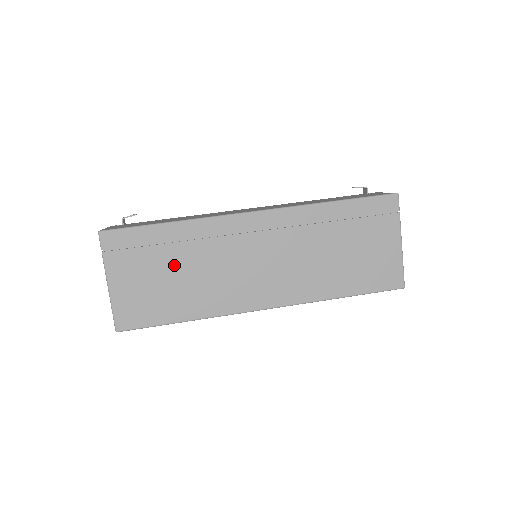
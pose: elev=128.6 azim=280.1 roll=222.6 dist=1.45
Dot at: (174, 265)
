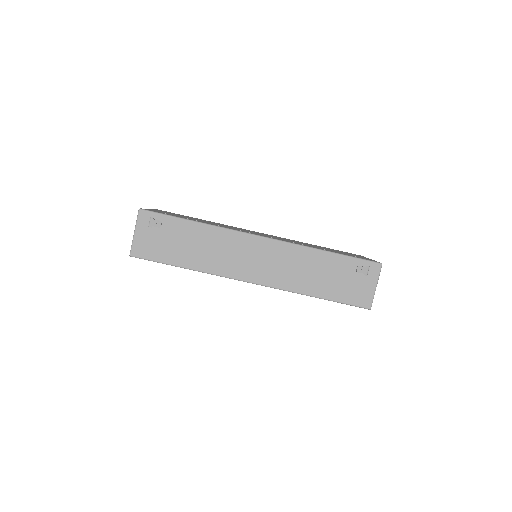
Dot at: occluded
